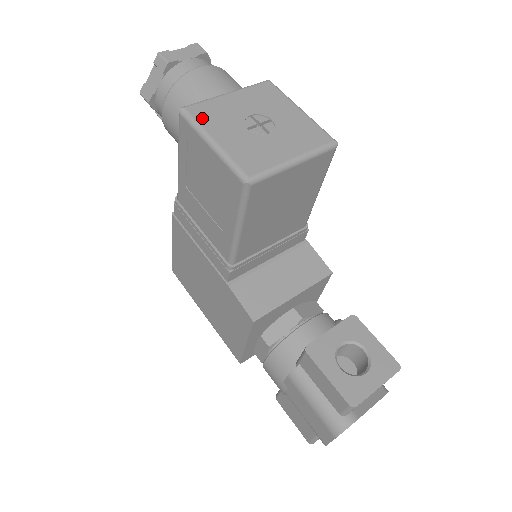
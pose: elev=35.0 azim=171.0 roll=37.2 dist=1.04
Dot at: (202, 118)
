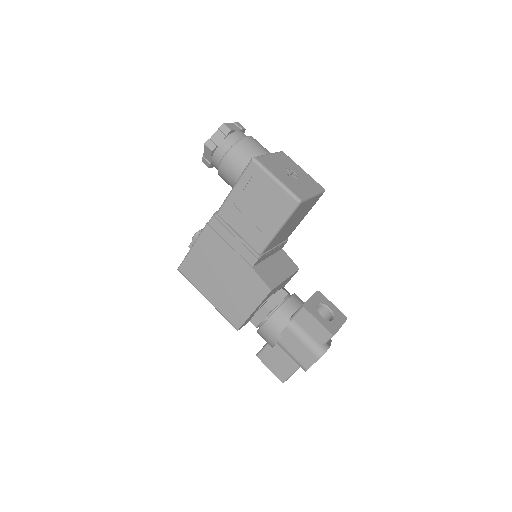
Dot at: (266, 165)
